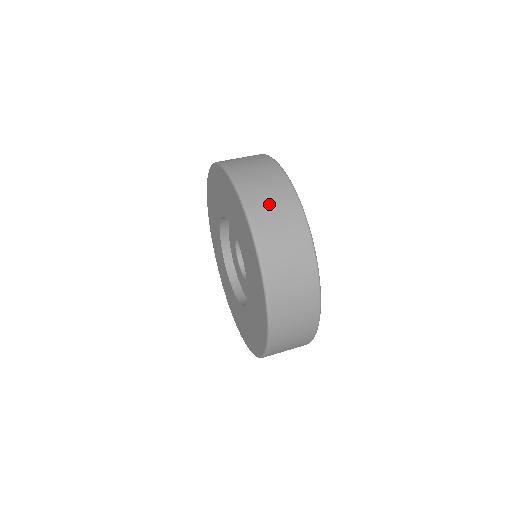
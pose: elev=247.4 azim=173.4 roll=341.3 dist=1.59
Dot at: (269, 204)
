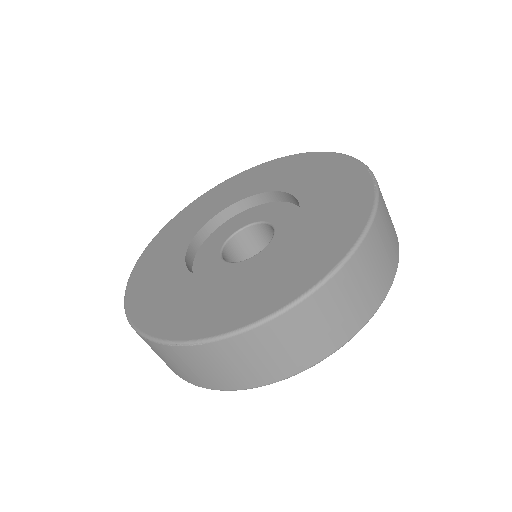
Dot at: (388, 217)
